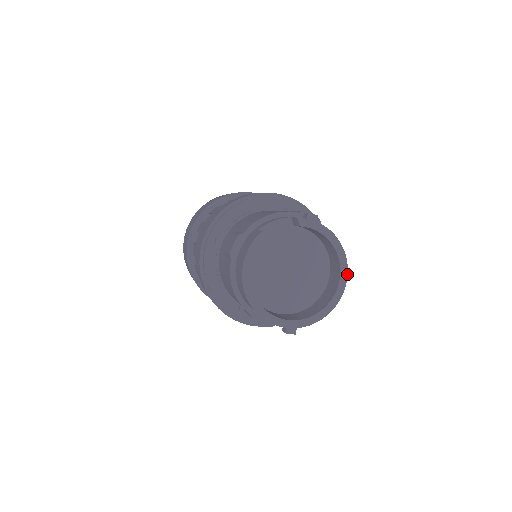
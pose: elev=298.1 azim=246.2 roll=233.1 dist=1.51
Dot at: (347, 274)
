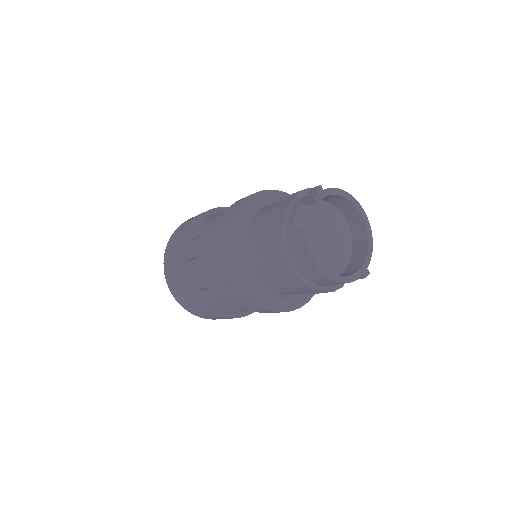
Dot at: (361, 206)
